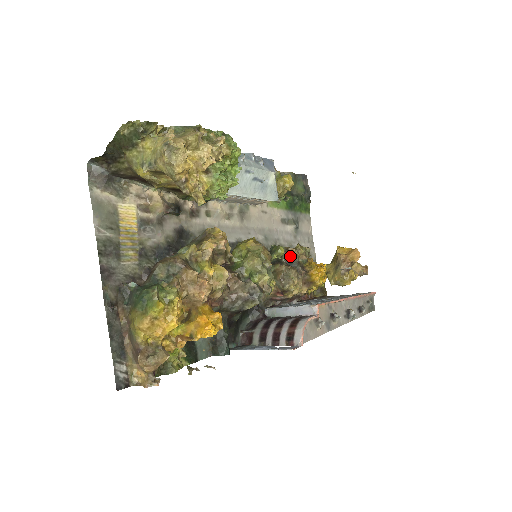
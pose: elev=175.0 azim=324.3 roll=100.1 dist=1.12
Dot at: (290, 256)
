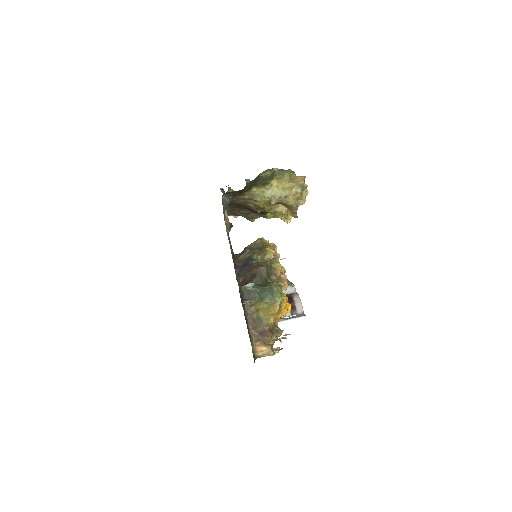
Dot at: occluded
